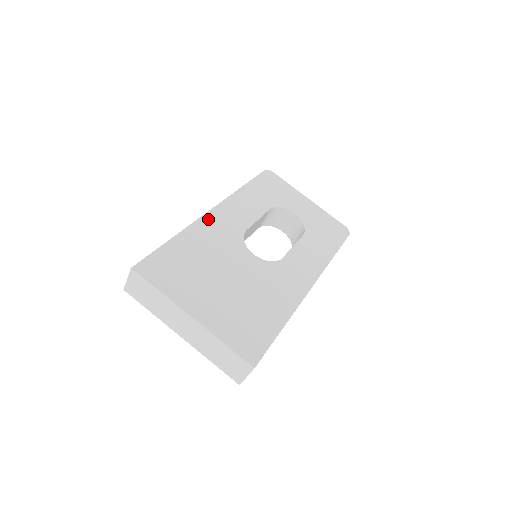
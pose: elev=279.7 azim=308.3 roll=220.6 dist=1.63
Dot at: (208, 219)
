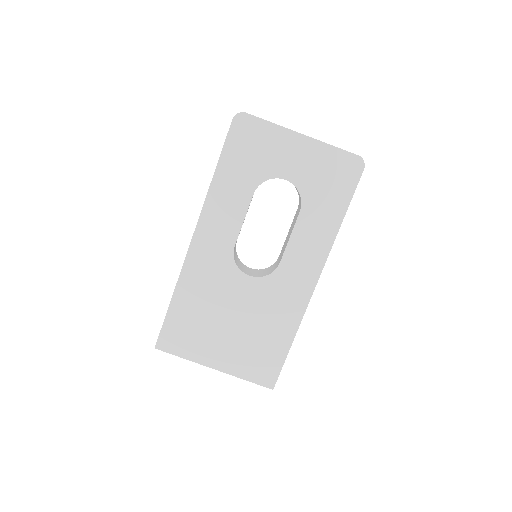
Dot at: (193, 256)
